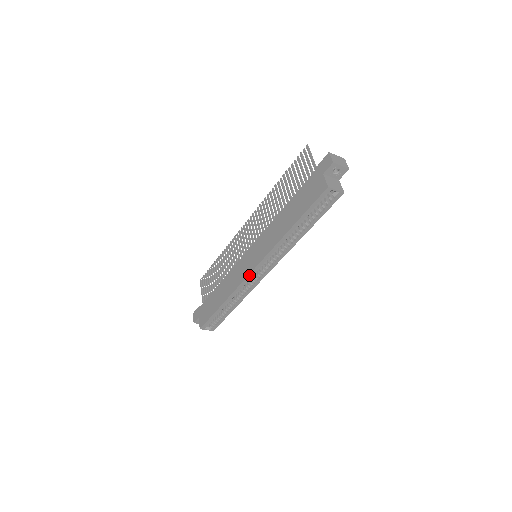
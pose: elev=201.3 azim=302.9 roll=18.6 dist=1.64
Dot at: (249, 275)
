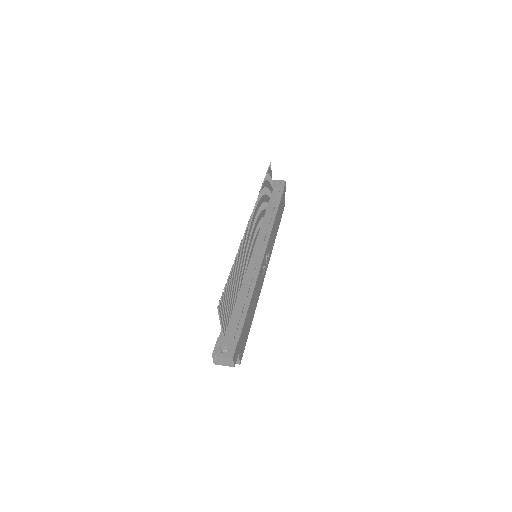
Dot at: occluded
